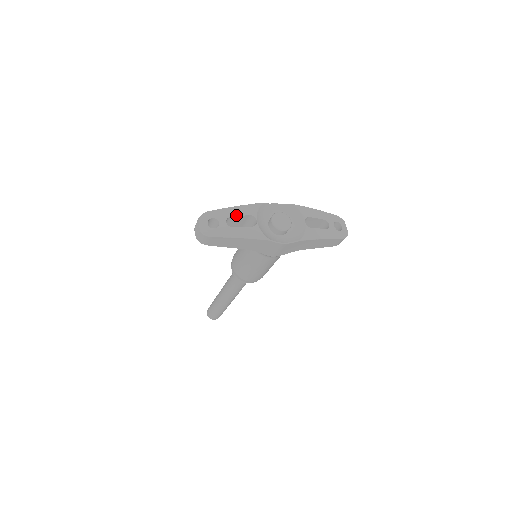
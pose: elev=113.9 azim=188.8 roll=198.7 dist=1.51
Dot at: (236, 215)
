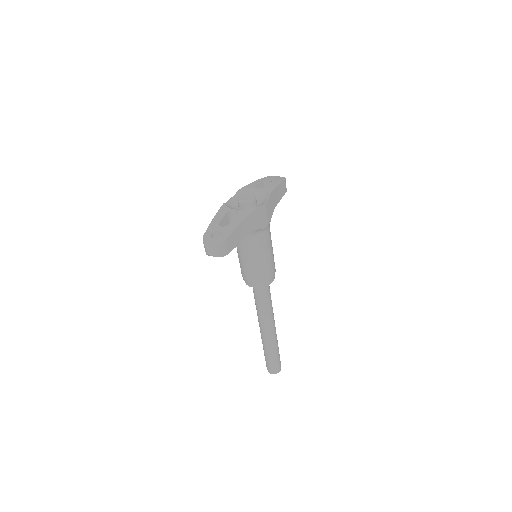
Dot at: (221, 219)
